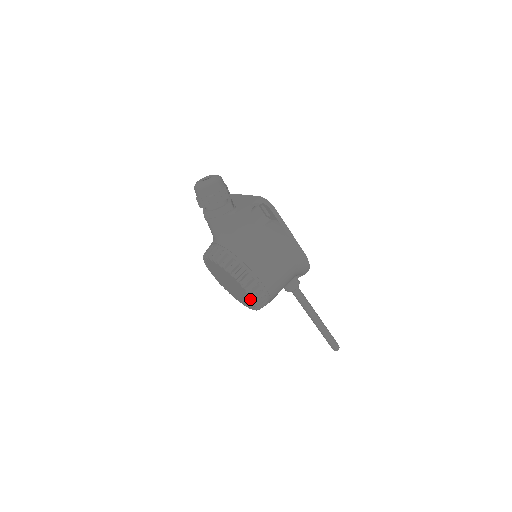
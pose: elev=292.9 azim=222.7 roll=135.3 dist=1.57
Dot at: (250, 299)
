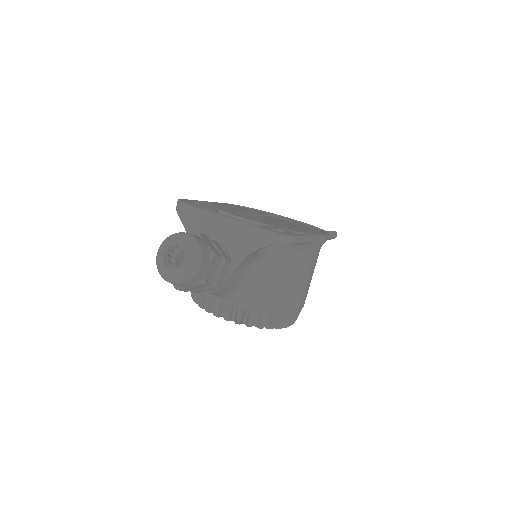
Dot at: occluded
